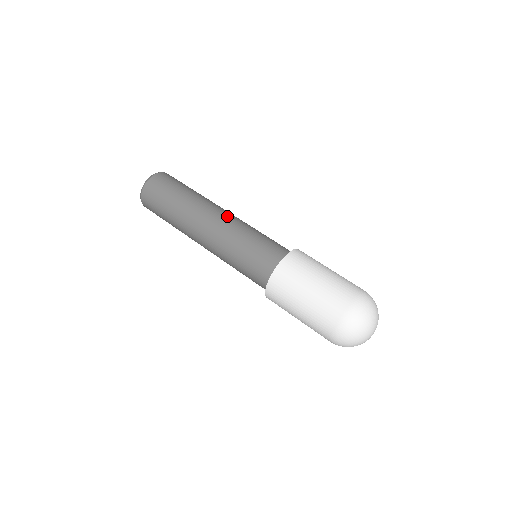
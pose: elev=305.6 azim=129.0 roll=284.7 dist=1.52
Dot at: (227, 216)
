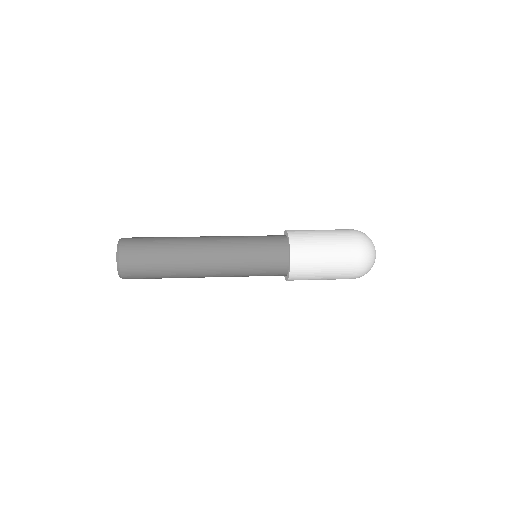
Dot at: (215, 243)
